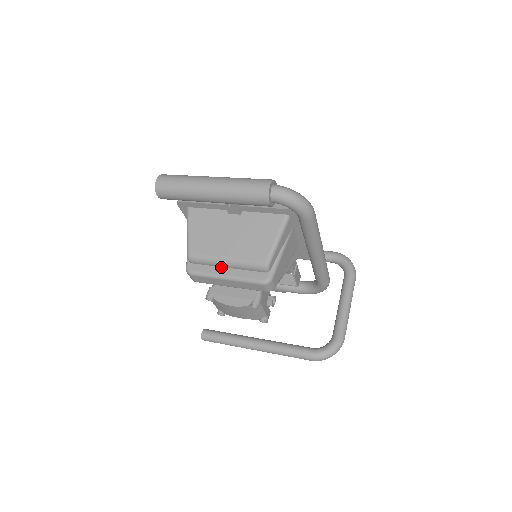
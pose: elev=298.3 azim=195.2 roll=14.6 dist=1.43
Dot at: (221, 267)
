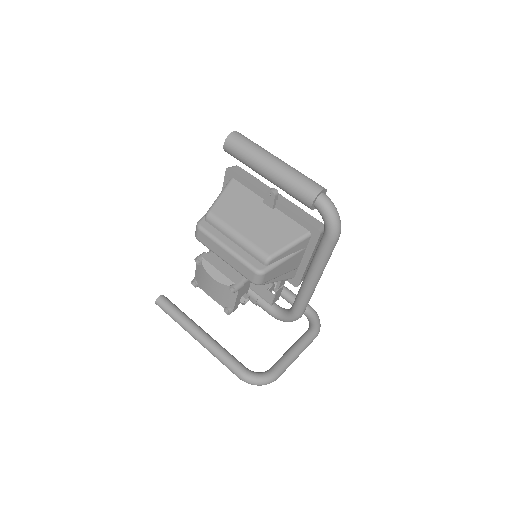
Dot at: (229, 238)
